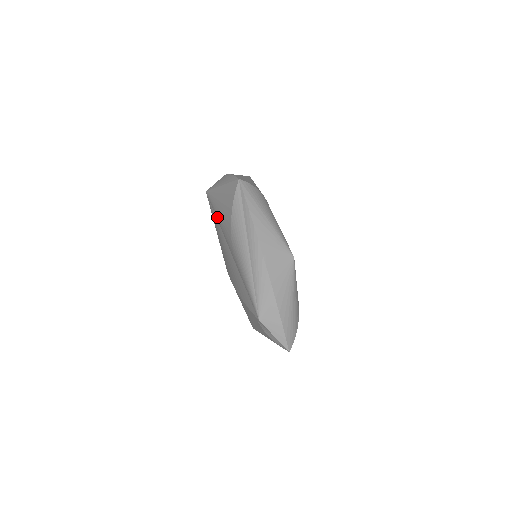
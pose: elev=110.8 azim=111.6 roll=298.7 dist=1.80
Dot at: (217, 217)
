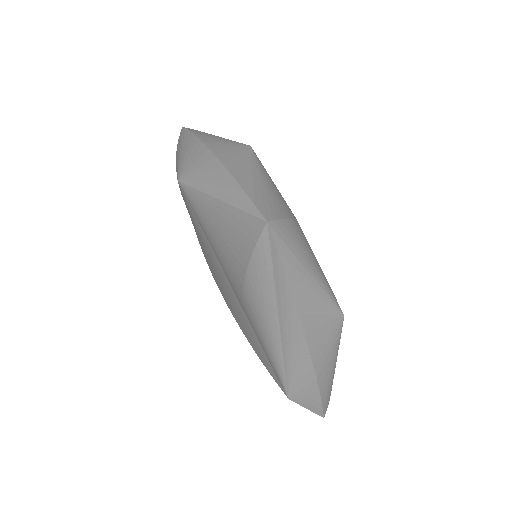
Dot at: (206, 235)
